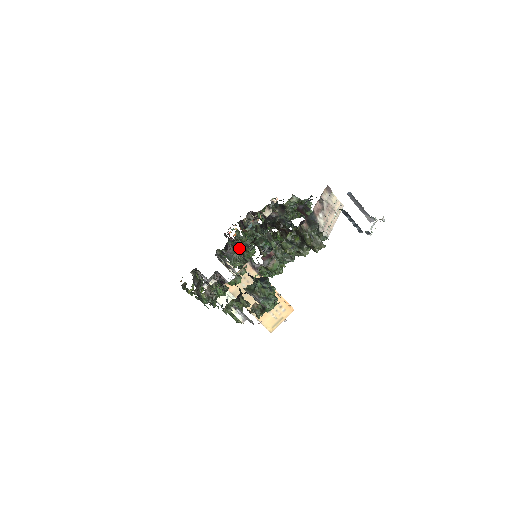
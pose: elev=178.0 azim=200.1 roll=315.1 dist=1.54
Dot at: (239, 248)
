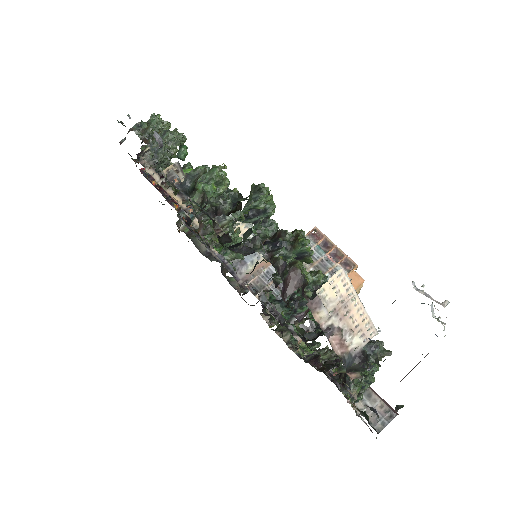
Dot at: (211, 230)
